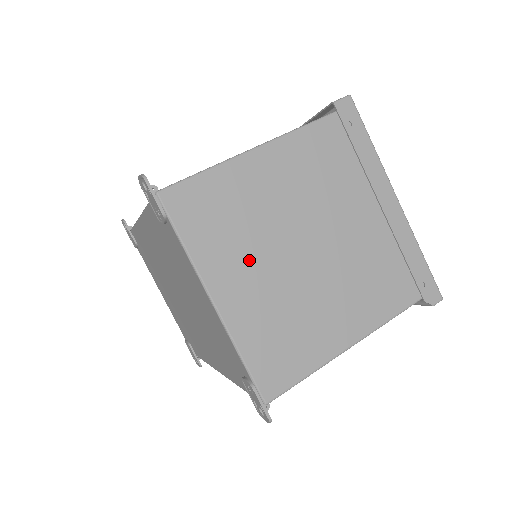
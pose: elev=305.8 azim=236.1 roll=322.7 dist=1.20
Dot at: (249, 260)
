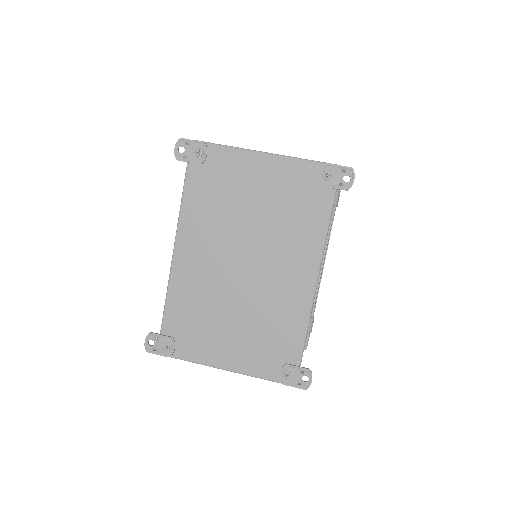
Dot at: occluded
